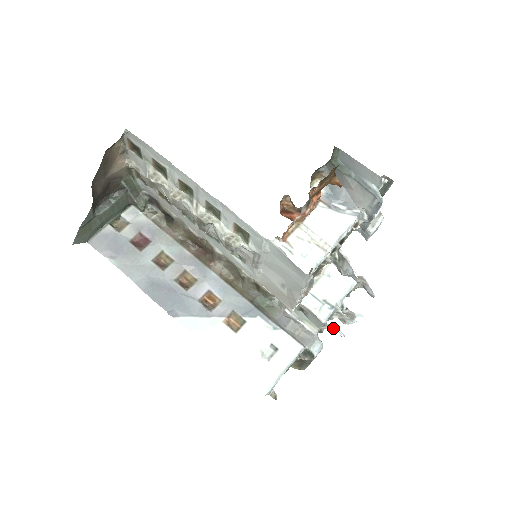
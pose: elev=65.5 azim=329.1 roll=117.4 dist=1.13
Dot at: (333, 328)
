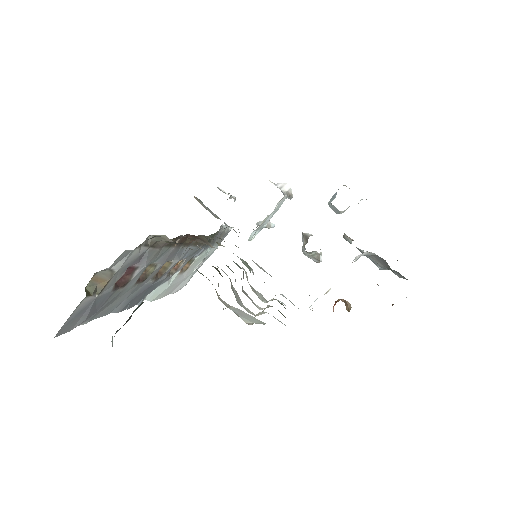
Dot at: (233, 198)
